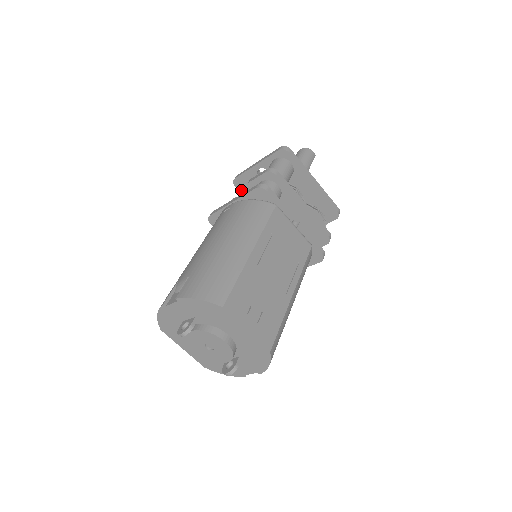
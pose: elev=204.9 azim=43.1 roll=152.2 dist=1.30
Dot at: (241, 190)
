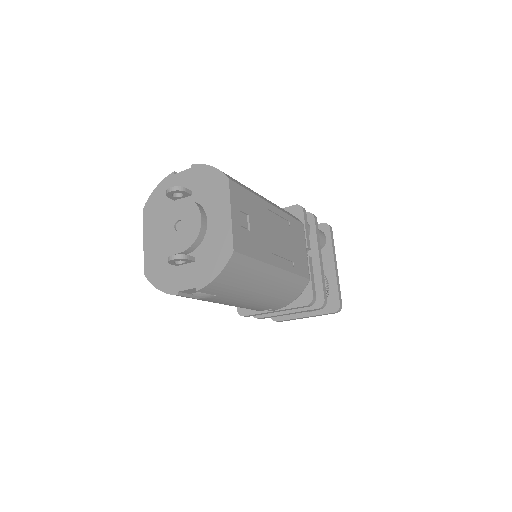
Dot at: occluded
